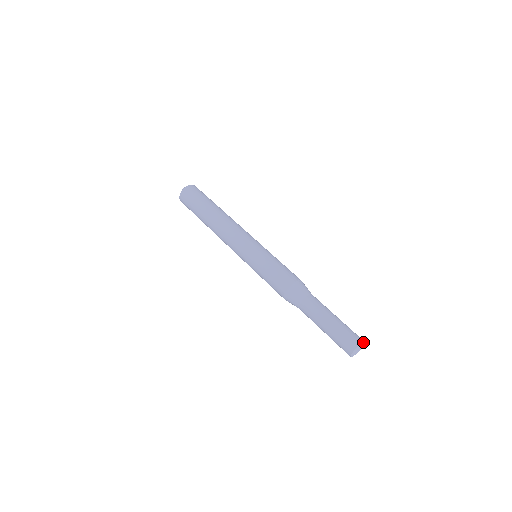
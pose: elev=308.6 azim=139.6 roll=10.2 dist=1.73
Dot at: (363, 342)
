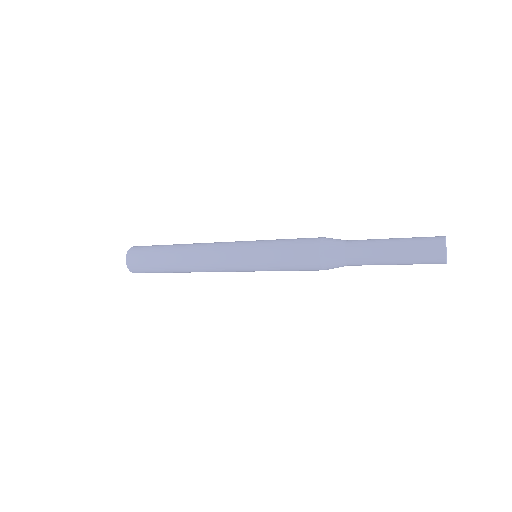
Dot at: (446, 254)
